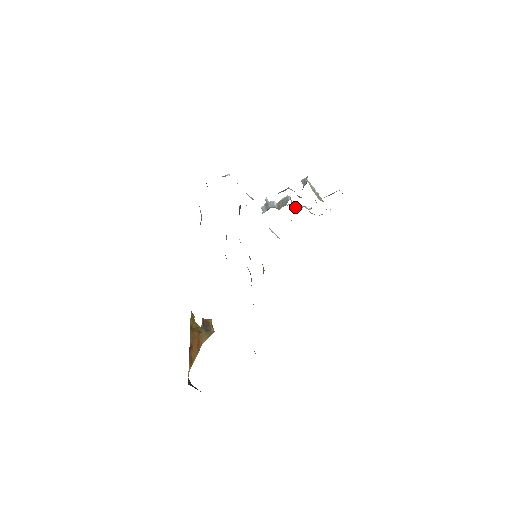
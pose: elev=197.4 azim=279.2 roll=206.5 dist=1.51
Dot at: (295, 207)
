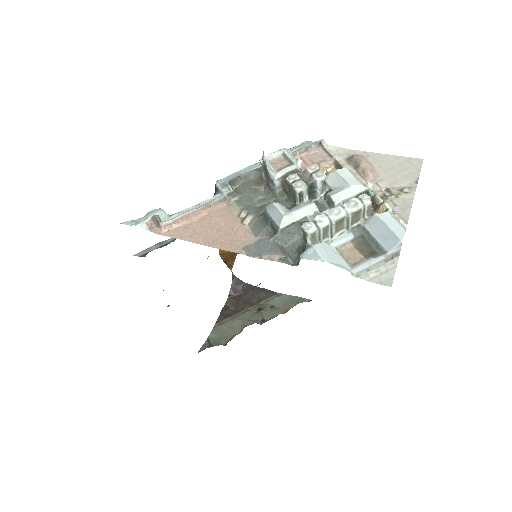
Dot at: (317, 194)
